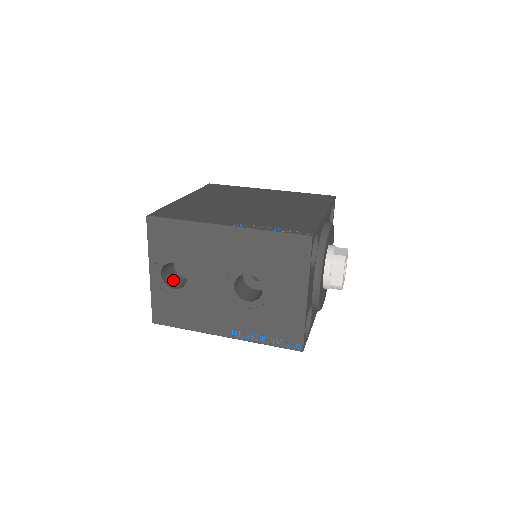
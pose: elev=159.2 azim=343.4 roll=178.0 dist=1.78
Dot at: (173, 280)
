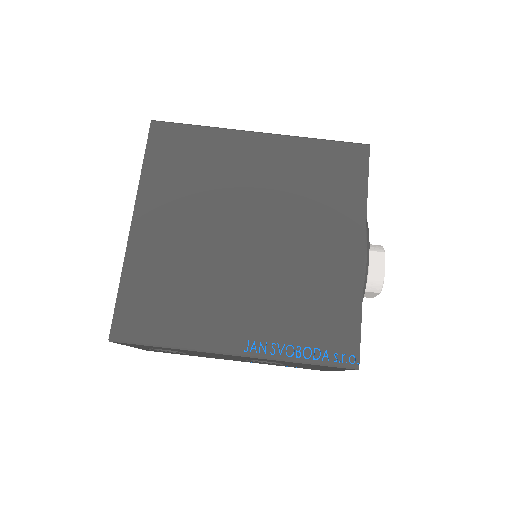
Dot at: occluded
